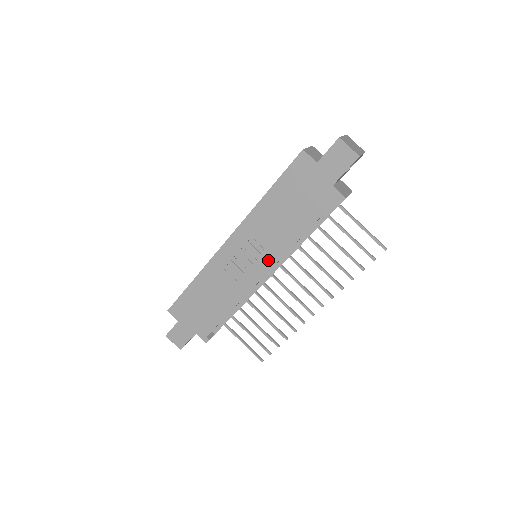
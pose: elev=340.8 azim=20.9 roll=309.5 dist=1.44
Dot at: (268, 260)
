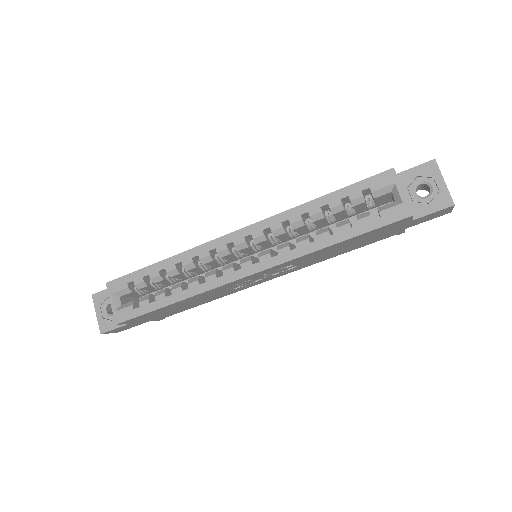
Dot at: (286, 273)
